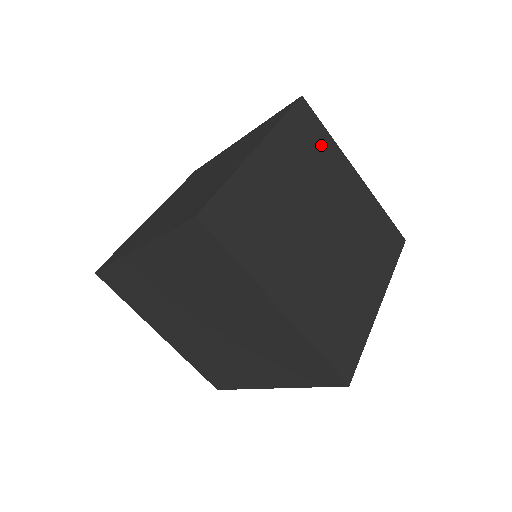
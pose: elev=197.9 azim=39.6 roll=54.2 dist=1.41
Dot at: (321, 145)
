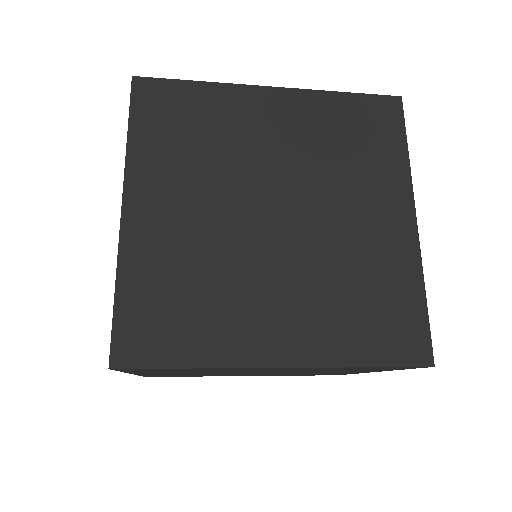
Dot at: occluded
